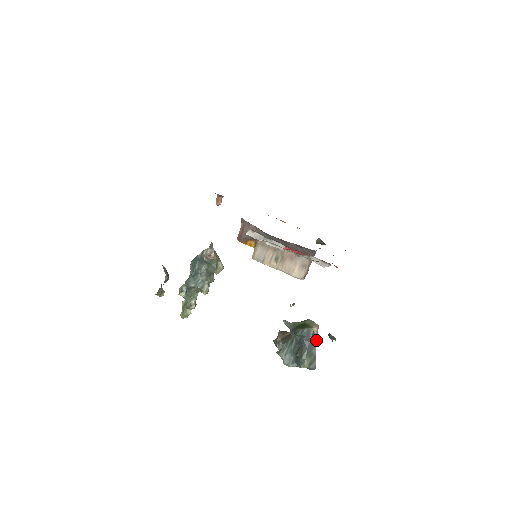
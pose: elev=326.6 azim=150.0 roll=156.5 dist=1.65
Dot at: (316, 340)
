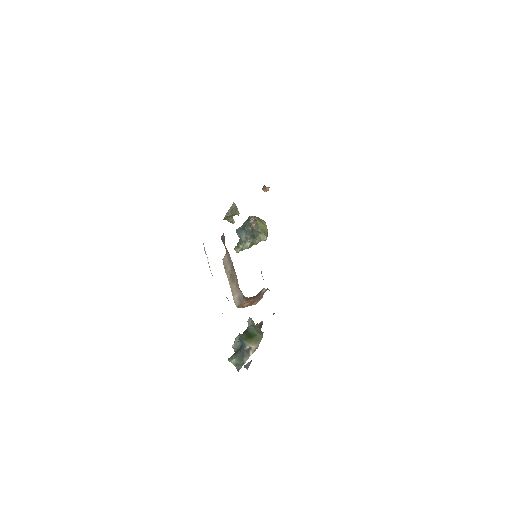
Dot at: (251, 354)
